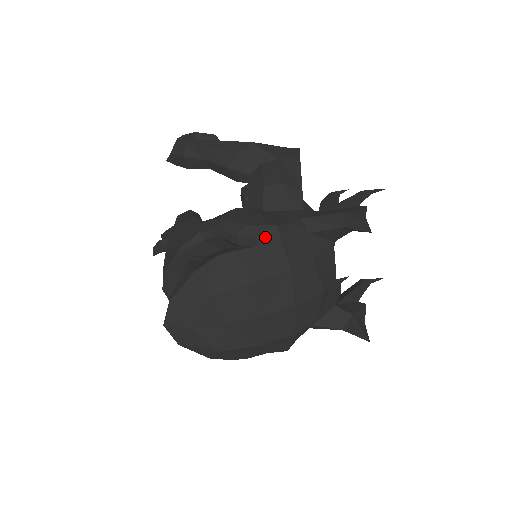
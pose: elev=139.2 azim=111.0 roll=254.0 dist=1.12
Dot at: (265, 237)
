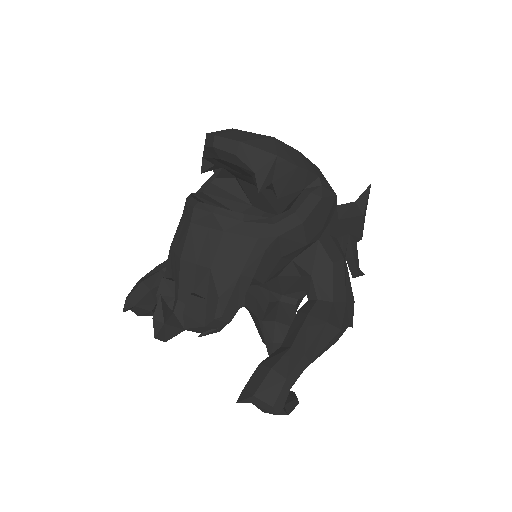
Dot at: occluded
